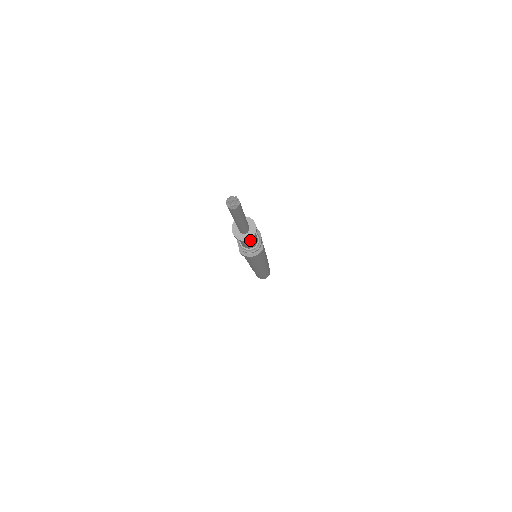
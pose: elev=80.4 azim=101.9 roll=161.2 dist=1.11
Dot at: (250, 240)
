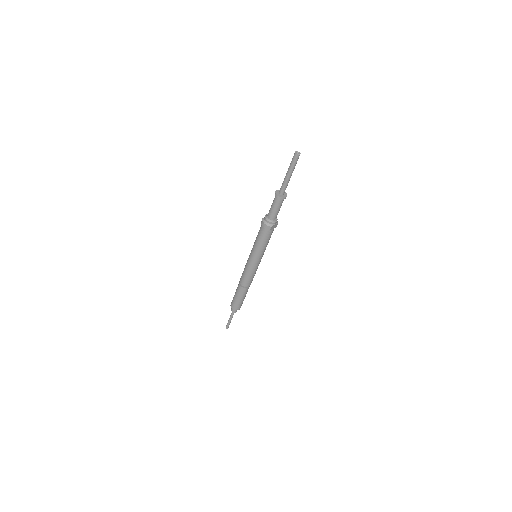
Dot at: (276, 203)
